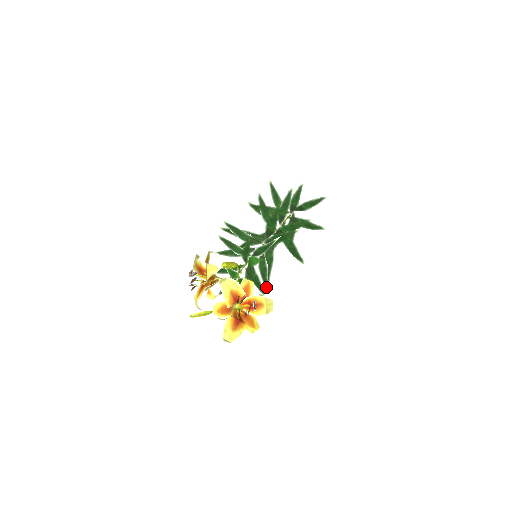
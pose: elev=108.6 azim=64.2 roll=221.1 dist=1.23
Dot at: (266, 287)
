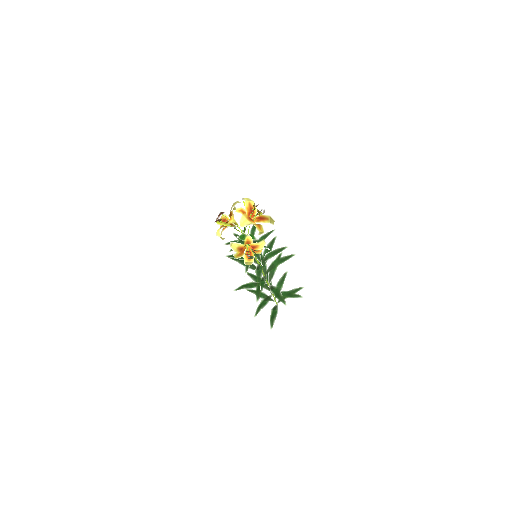
Dot at: (259, 283)
